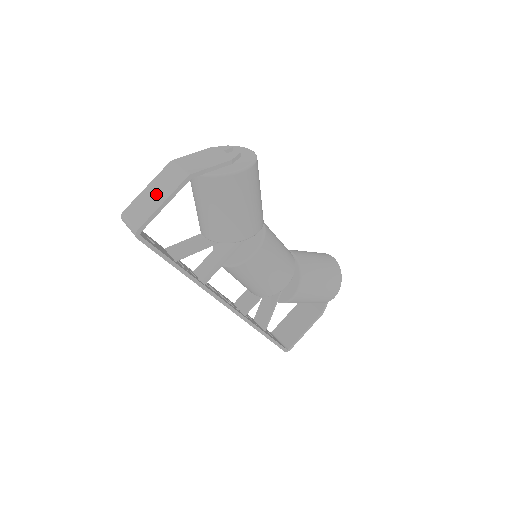
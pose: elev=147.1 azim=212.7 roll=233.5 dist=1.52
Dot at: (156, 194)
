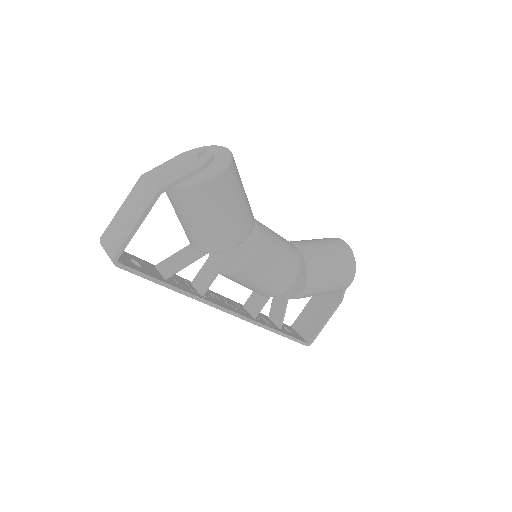
Dot at: (129, 215)
